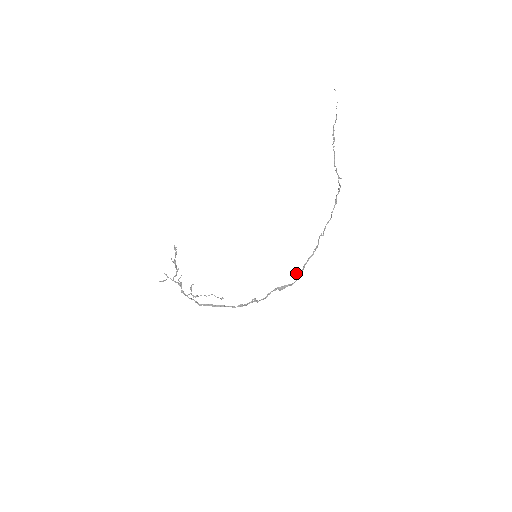
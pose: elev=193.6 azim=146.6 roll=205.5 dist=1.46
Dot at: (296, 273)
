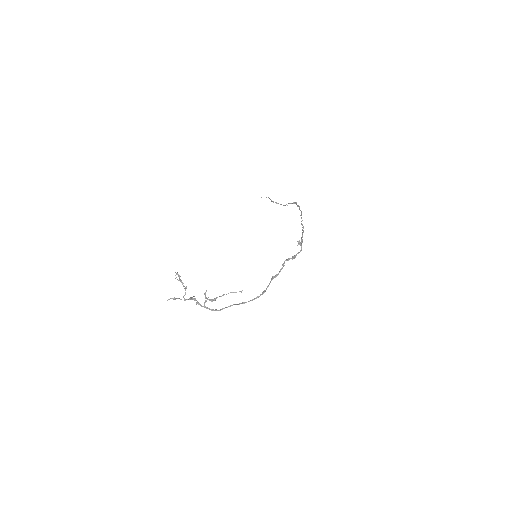
Dot at: occluded
